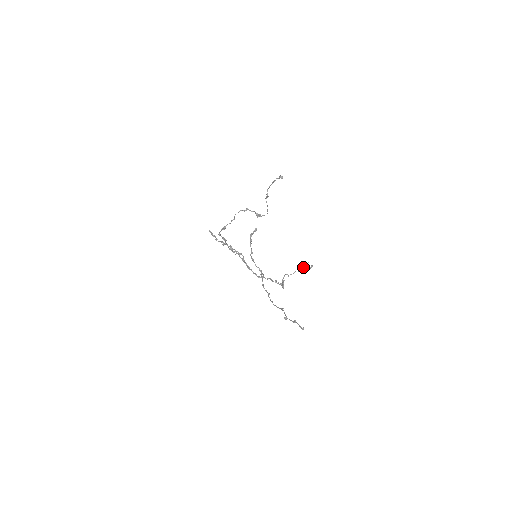
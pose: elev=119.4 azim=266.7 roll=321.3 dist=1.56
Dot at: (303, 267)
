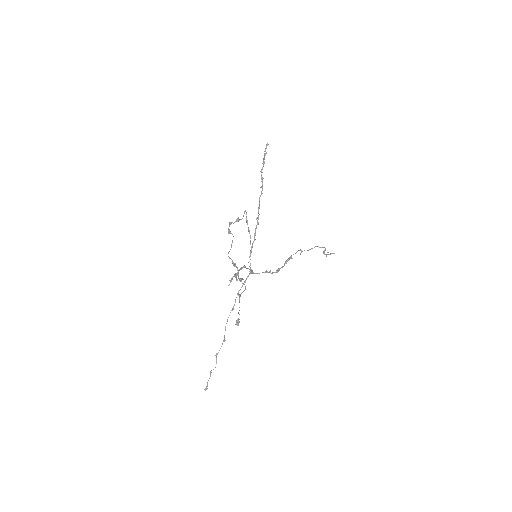
Dot at: (325, 248)
